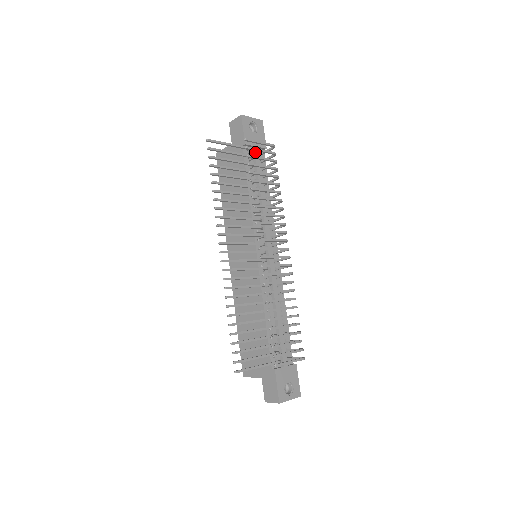
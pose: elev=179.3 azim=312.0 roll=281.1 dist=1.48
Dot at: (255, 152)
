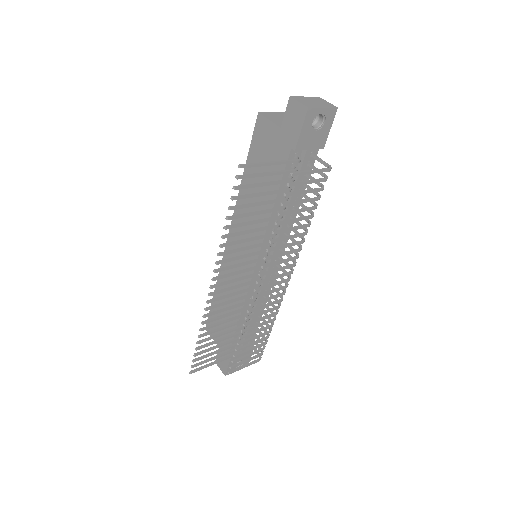
Dot at: (305, 158)
